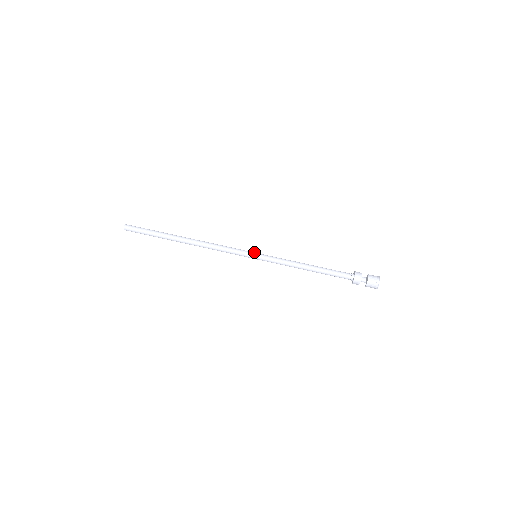
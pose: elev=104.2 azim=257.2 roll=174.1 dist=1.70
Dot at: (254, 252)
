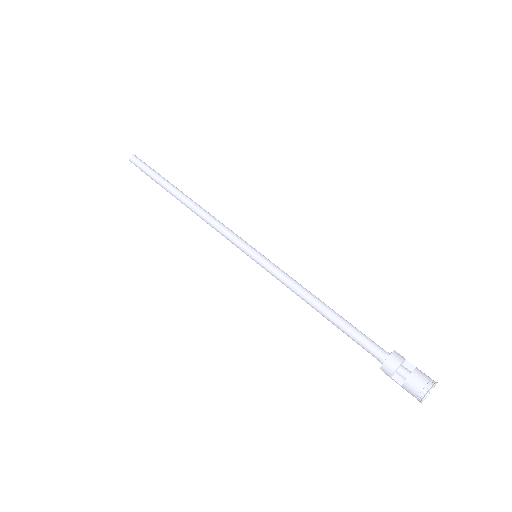
Dot at: occluded
